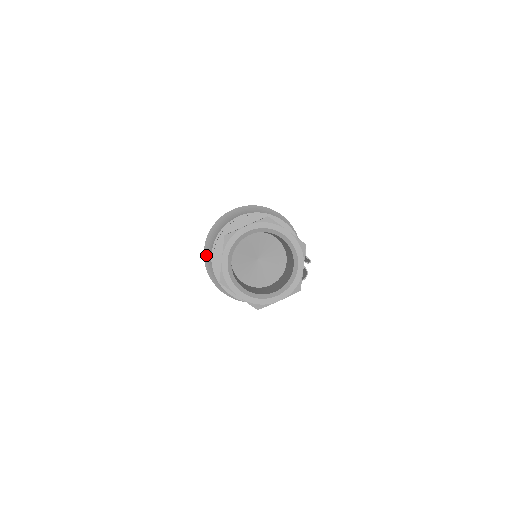
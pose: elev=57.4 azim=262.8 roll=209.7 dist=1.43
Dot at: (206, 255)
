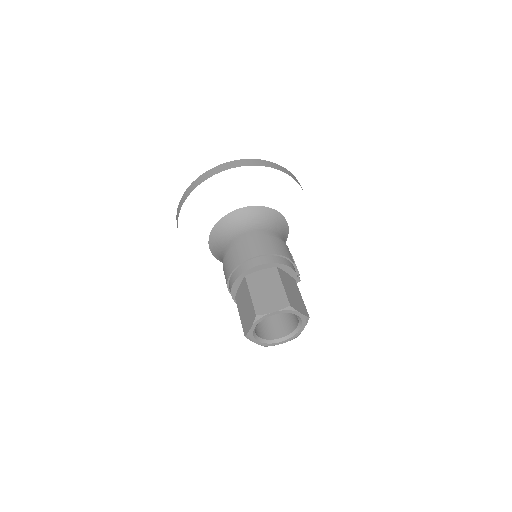
Dot at: (211, 239)
